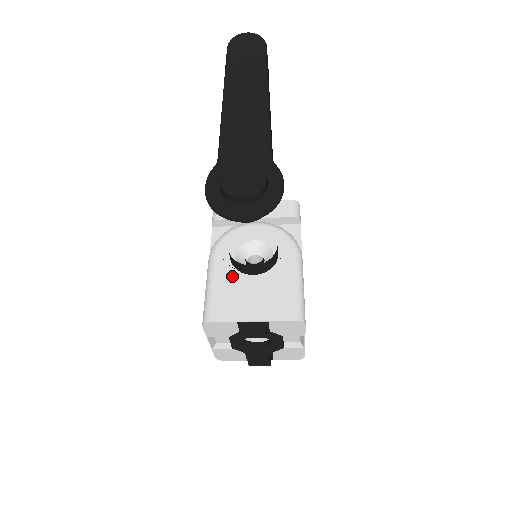
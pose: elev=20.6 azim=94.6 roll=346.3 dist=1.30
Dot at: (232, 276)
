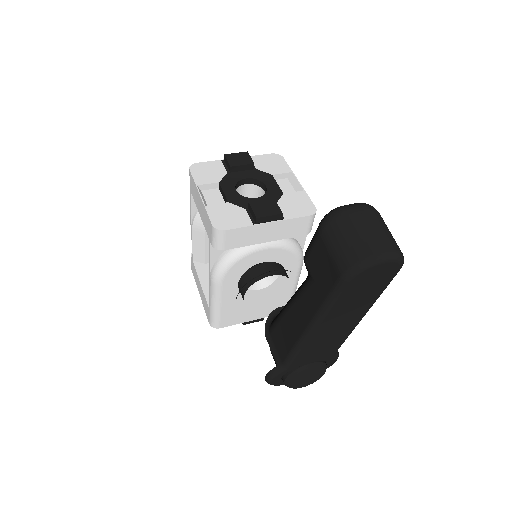
Dot at: (239, 297)
